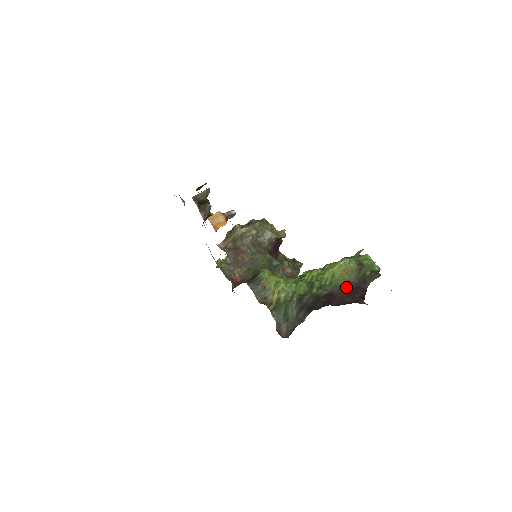
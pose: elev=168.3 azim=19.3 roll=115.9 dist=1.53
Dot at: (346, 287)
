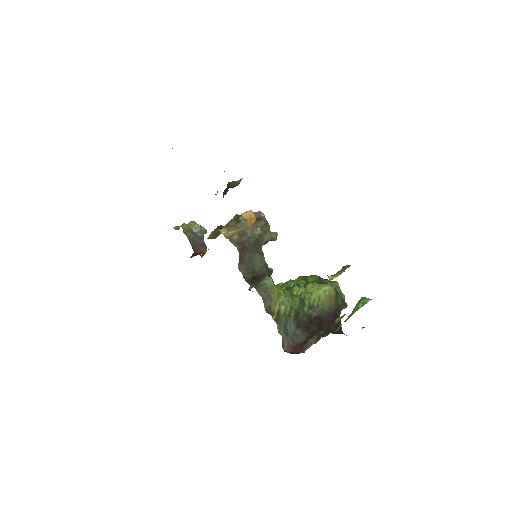
Dot at: (329, 313)
